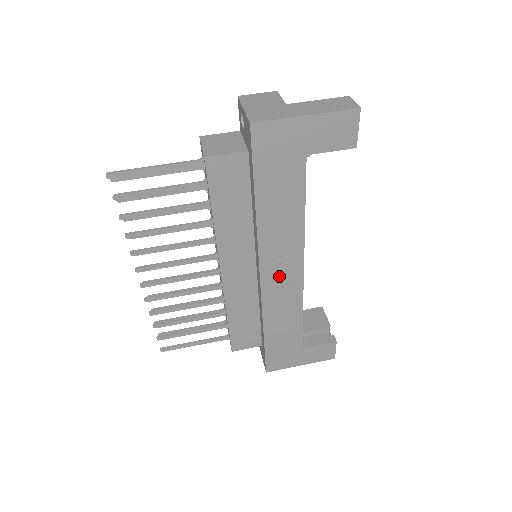
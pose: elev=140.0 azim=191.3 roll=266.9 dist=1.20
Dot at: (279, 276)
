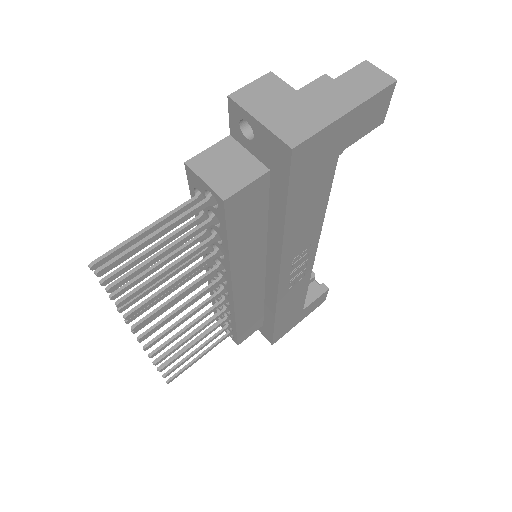
Dot at: (295, 271)
